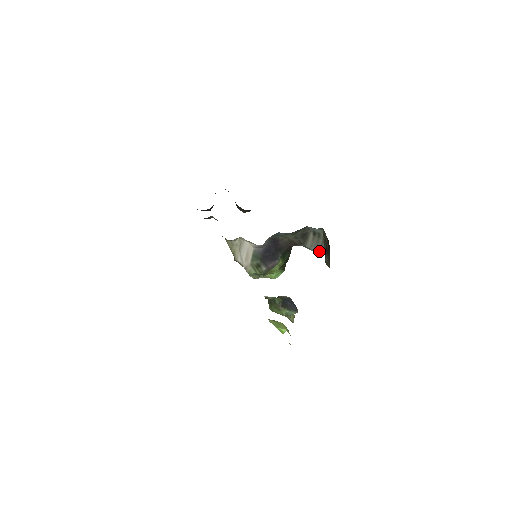
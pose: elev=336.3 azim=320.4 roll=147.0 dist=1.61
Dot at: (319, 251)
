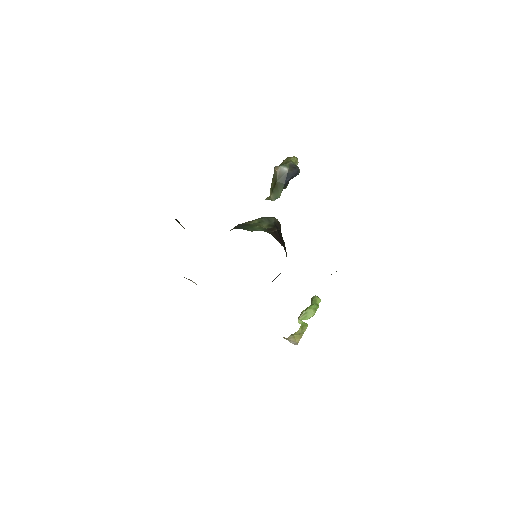
Dot at: occluded
